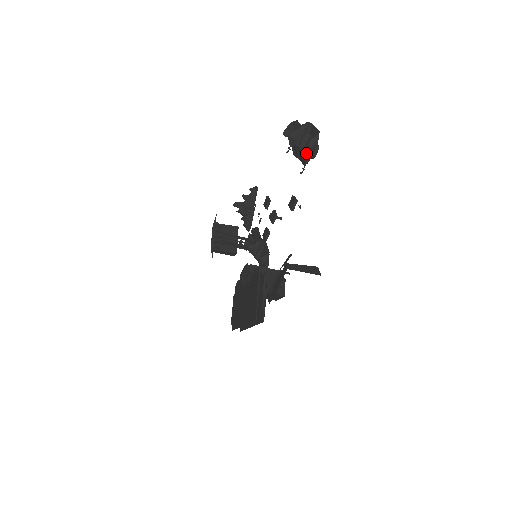
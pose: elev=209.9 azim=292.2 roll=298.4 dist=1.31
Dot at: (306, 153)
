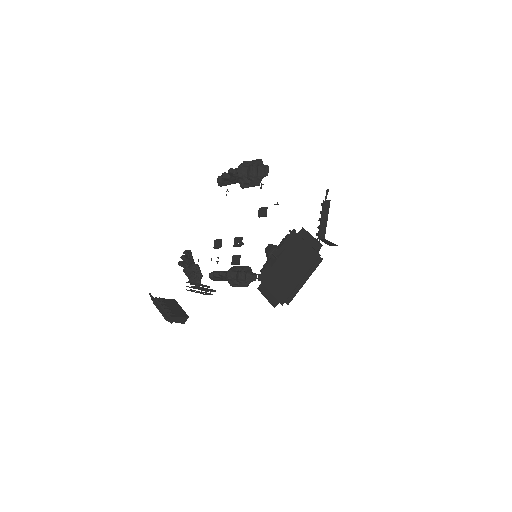
Dot at: (259, 173)
